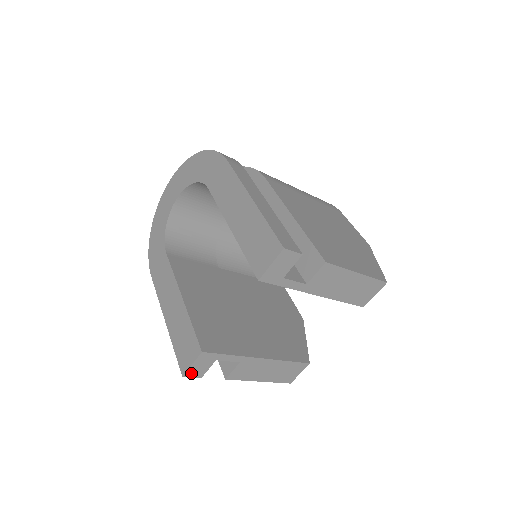
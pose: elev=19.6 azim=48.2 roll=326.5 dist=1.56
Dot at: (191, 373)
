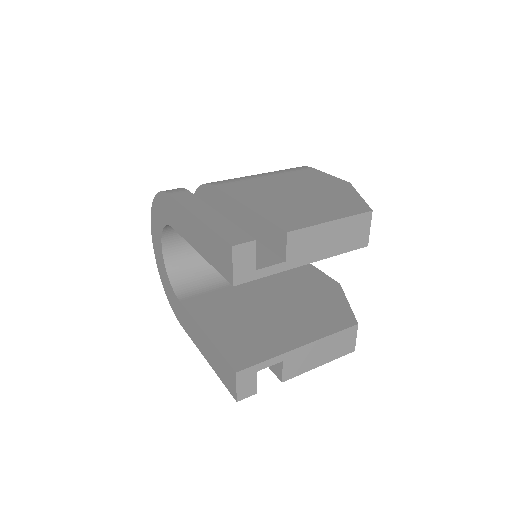
Dot at: (242, 395)
